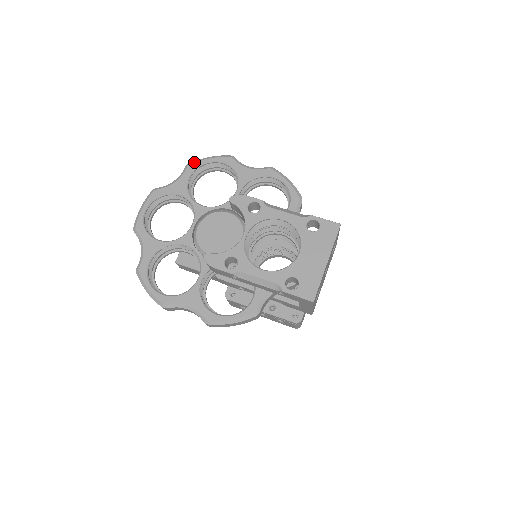
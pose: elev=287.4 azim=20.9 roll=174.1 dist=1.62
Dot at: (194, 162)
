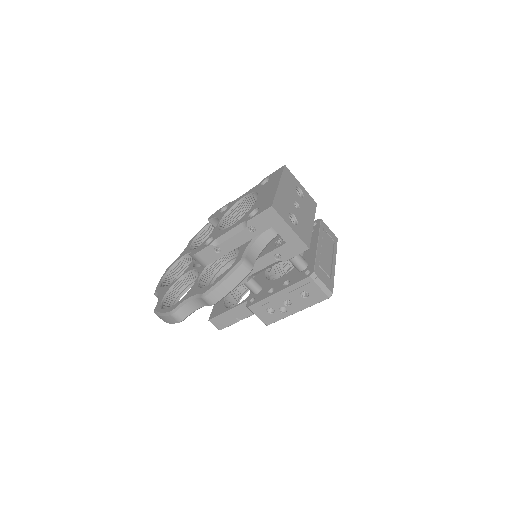
Dot at: (194, 236)
